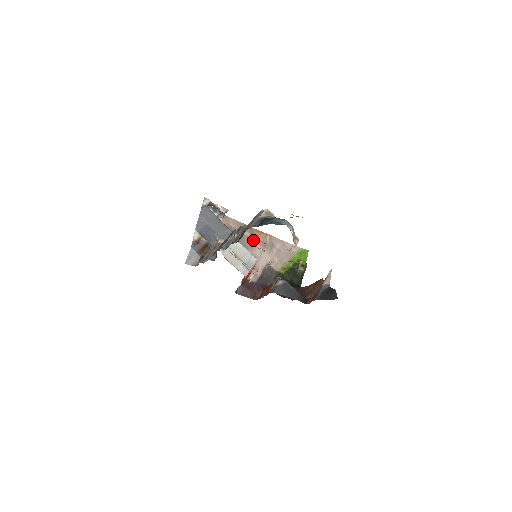
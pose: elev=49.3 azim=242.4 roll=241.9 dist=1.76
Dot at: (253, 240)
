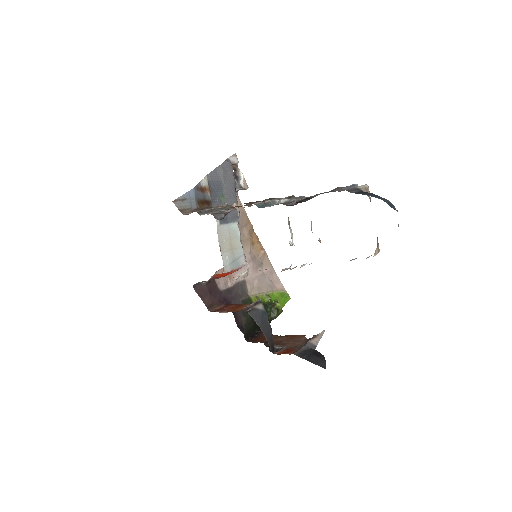
Dot at: (247, 243)
